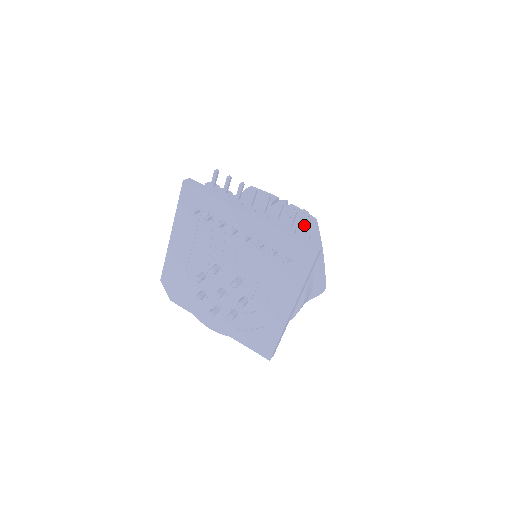
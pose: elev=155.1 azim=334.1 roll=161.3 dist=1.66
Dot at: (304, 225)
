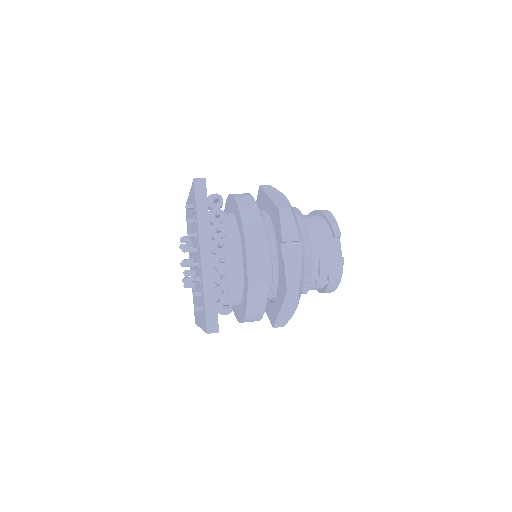
Dot at: (224, 306)
